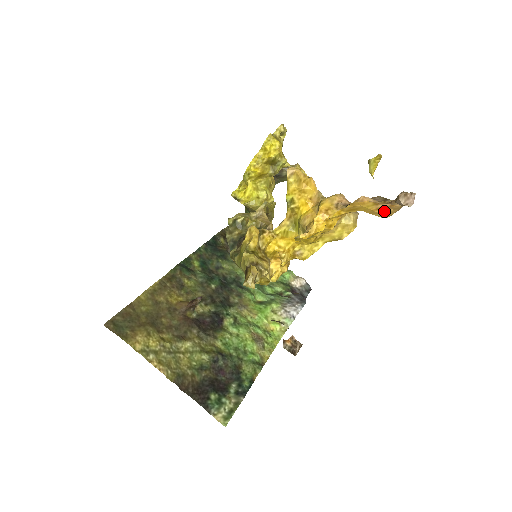
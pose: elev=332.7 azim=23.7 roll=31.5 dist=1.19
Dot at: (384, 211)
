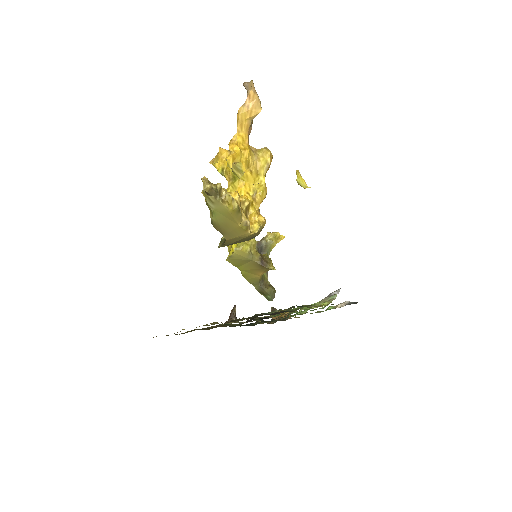
Dot at: (253, 106)
